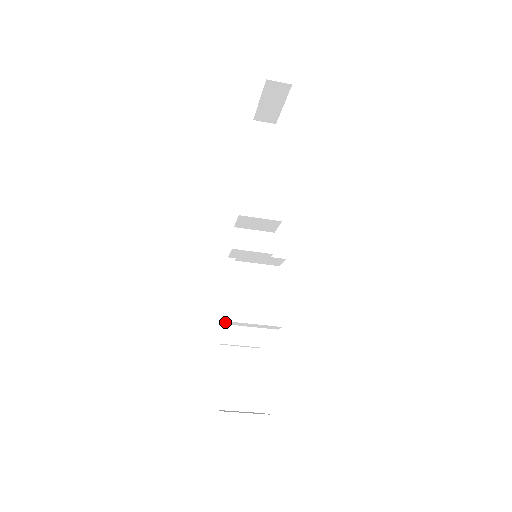
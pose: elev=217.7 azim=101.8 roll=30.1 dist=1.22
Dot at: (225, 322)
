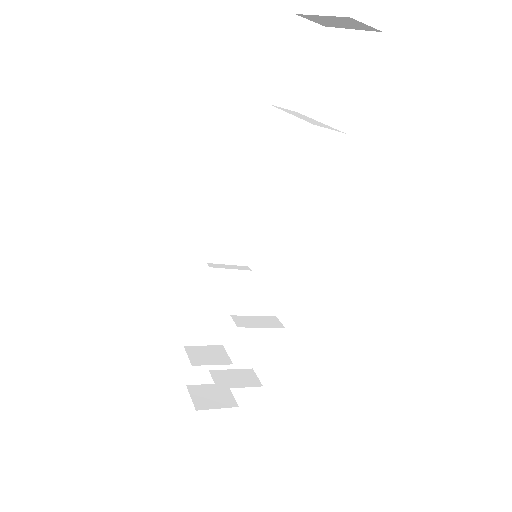
Dot at: (203, 299)
